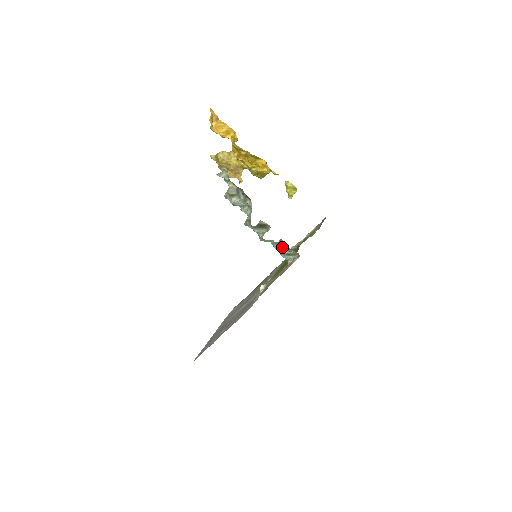
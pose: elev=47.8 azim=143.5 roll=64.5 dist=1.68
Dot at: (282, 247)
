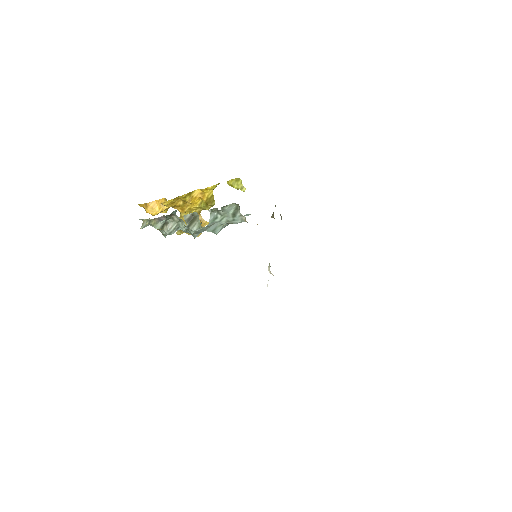
Dot at: (221, 215)
